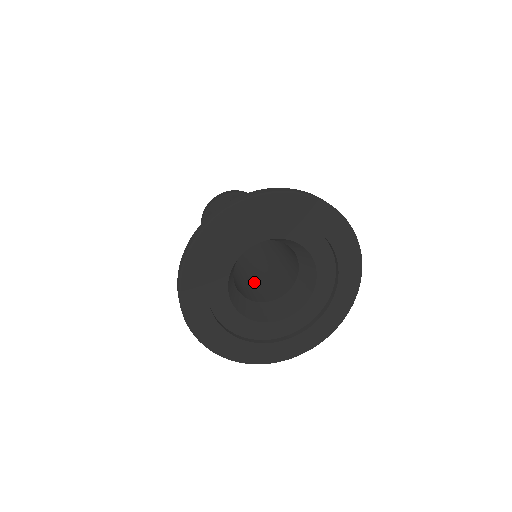
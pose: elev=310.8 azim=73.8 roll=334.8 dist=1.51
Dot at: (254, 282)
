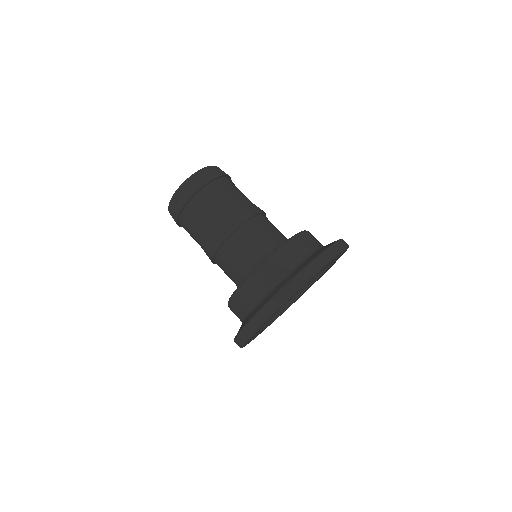
Dot at: occluded
